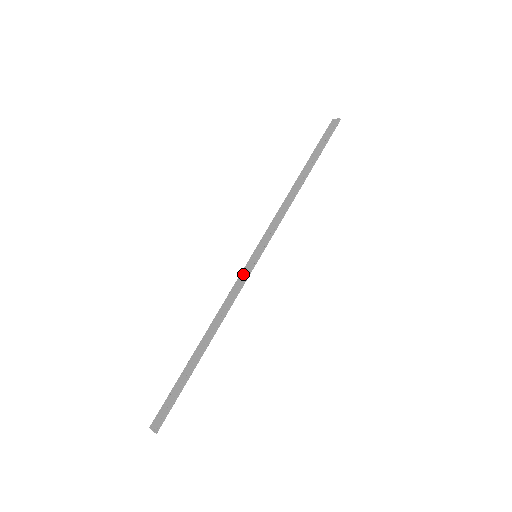
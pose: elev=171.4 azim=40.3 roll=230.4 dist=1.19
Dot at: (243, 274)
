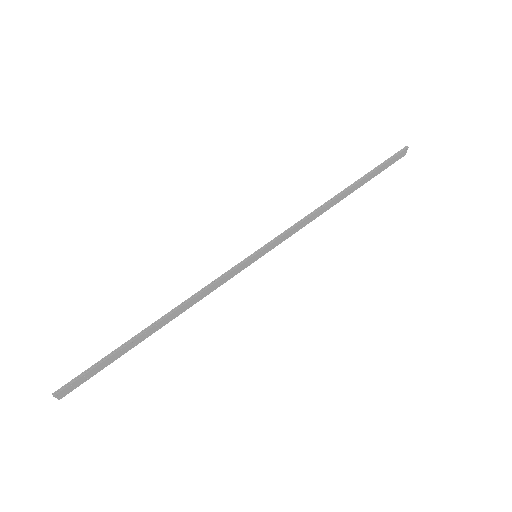
Dot at: (233, 270)
